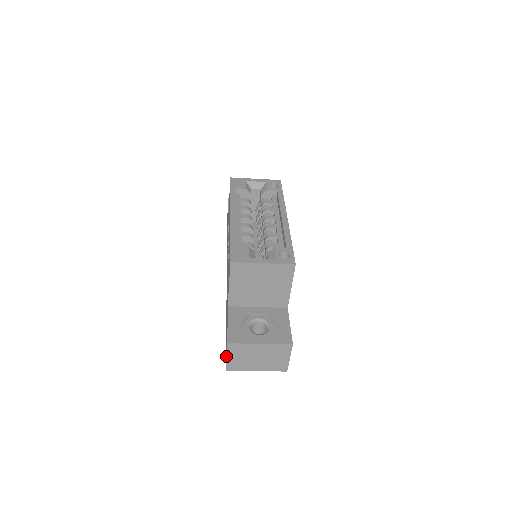
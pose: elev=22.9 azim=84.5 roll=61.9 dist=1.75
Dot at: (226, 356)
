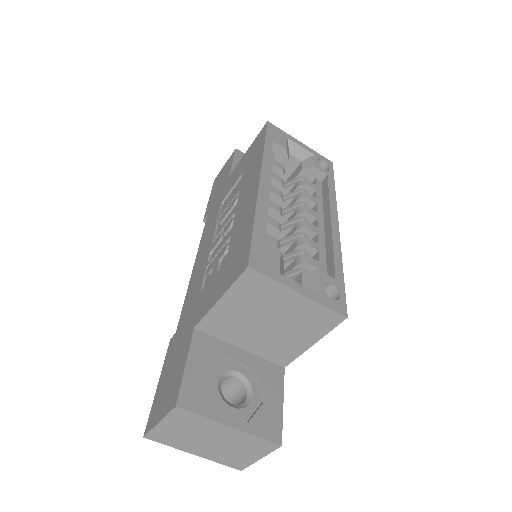
Dot at: (159, 420)
